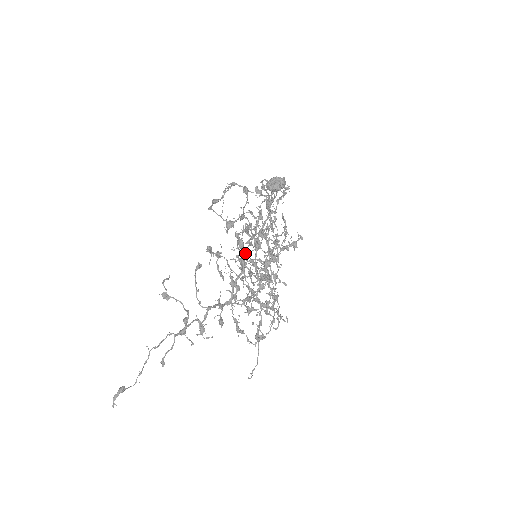
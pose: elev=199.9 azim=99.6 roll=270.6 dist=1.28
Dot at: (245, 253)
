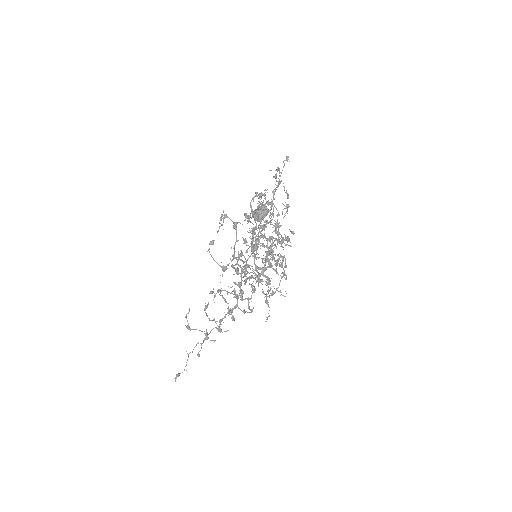
Dot at: (241, 276)
